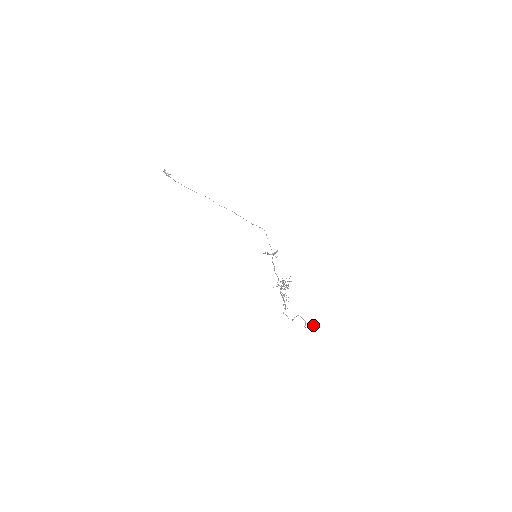
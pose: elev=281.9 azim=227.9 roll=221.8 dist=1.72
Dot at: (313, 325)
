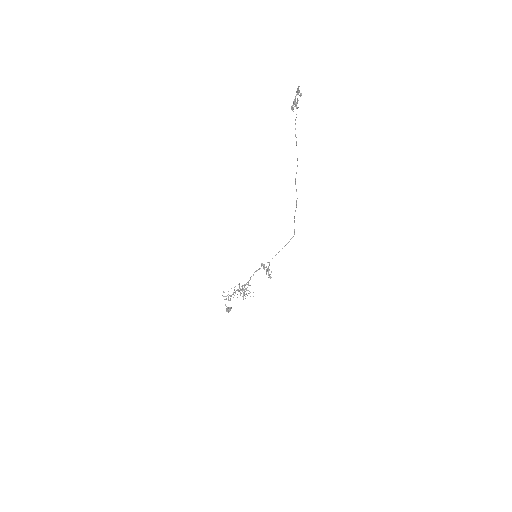
Dot at: occluded
